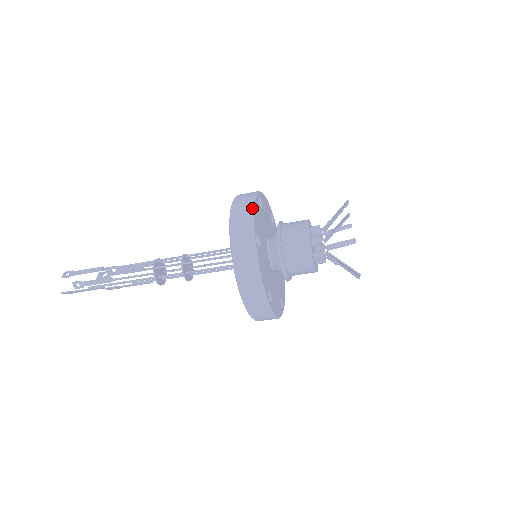
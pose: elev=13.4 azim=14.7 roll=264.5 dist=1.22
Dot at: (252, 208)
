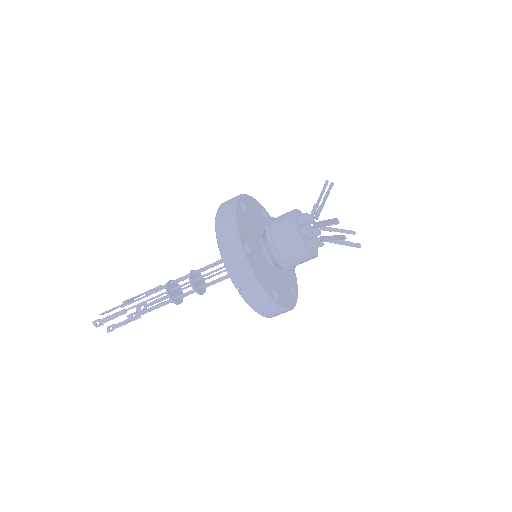
Dot at: (246, 194)
